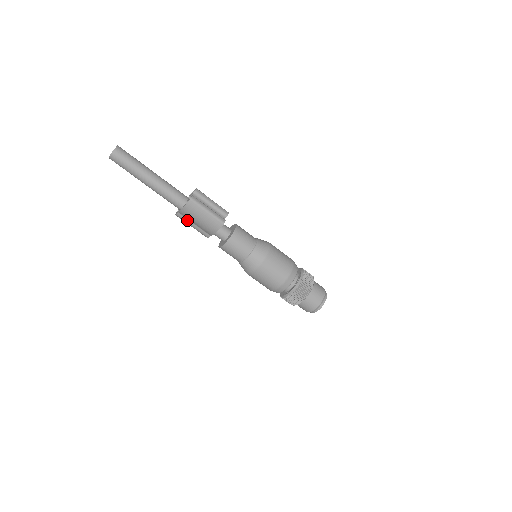
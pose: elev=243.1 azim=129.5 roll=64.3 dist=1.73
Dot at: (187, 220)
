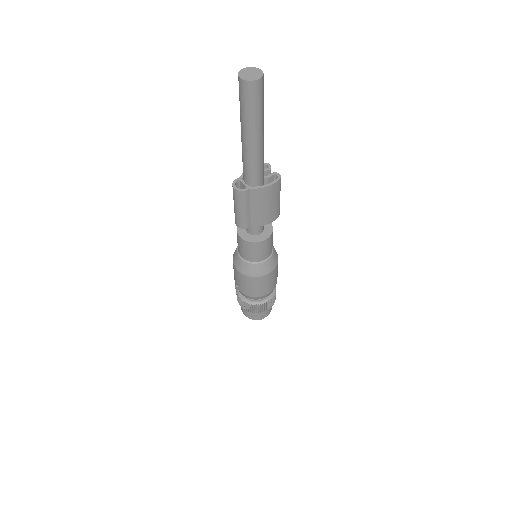
Dot at: (248, 201)
